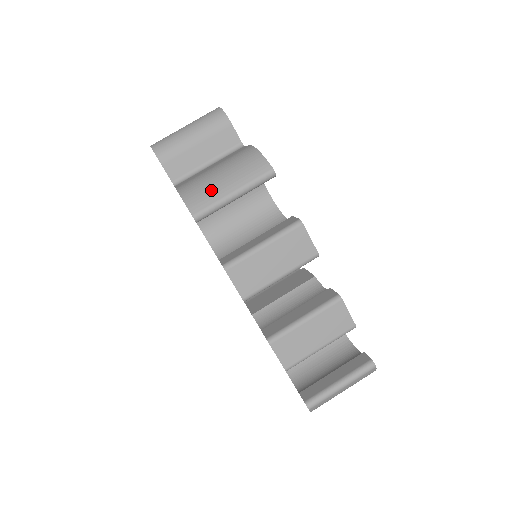
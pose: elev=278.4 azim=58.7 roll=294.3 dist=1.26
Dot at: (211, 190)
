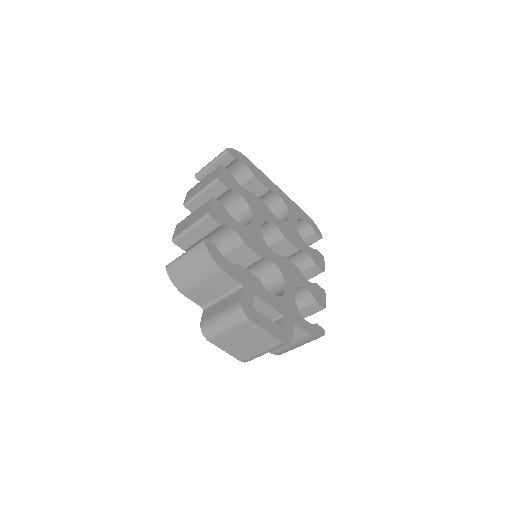
Dot at: occluded
